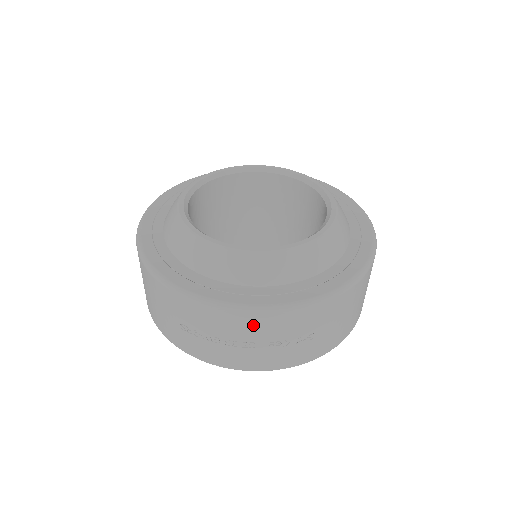
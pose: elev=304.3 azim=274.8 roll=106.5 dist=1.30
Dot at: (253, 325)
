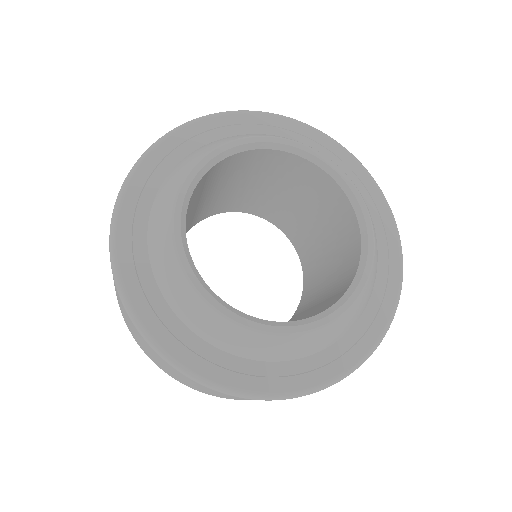
Dot at: occluded
